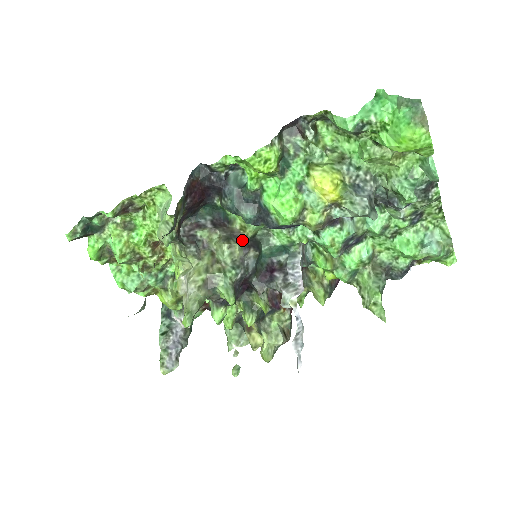
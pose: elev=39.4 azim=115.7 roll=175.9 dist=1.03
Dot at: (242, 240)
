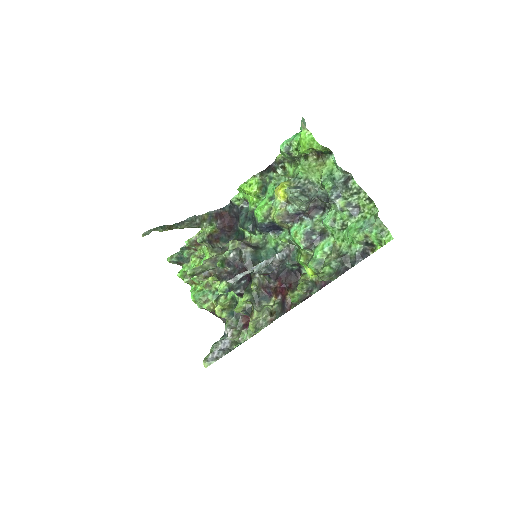
Dot at: (245, 243)
